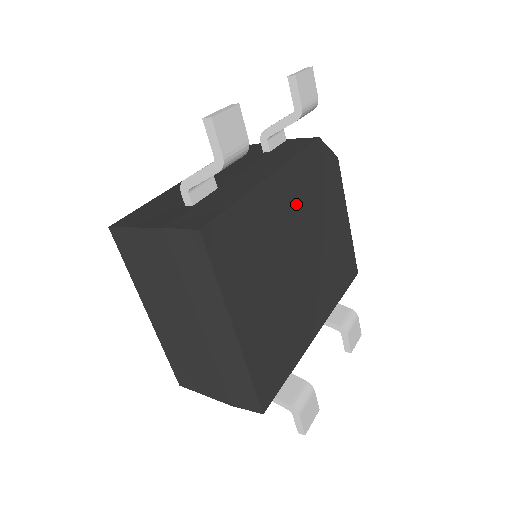
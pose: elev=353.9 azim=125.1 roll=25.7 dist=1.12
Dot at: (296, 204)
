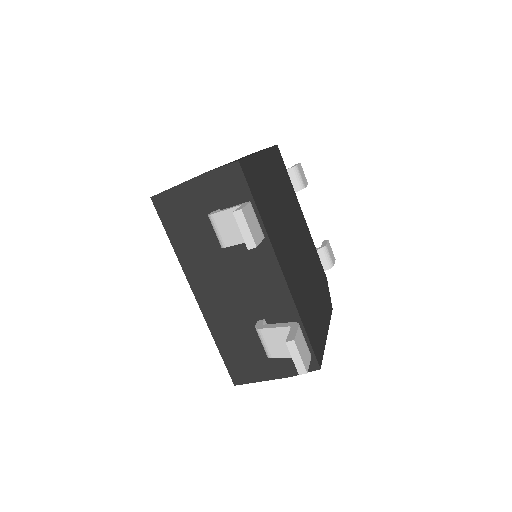
Dot at: (306, 242)
